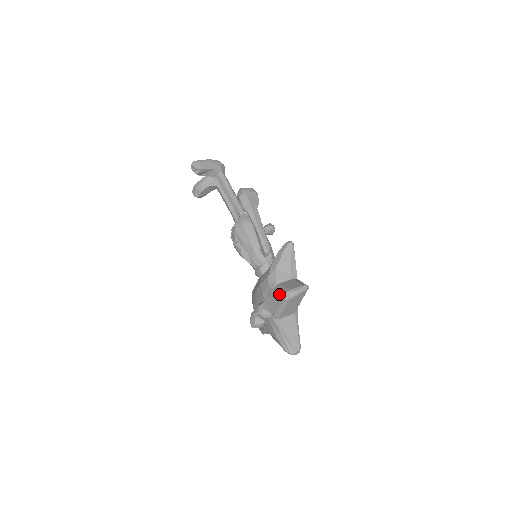
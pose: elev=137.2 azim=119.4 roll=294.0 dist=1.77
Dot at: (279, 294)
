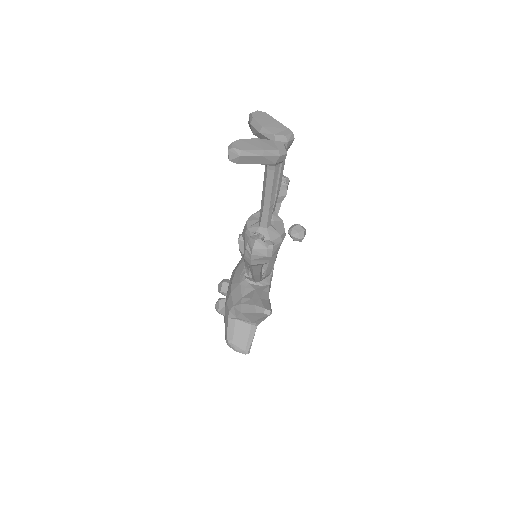
Dot at: (226, 331)
